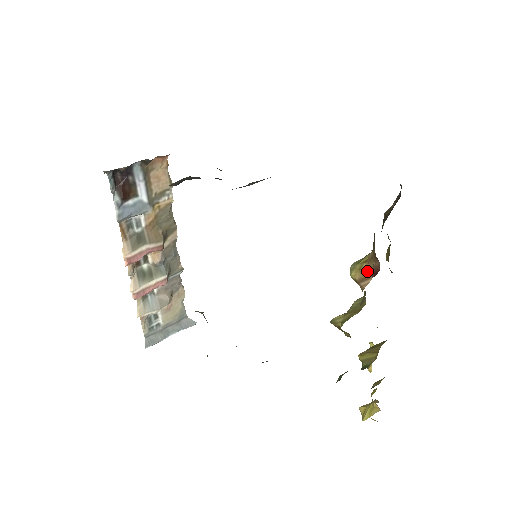
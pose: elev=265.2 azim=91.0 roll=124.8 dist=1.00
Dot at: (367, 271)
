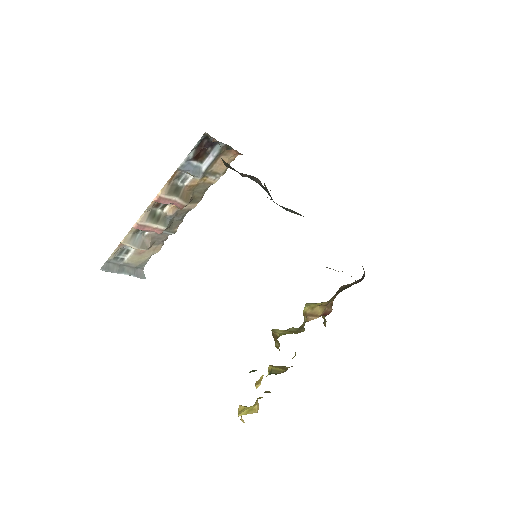
Dot at: (318, 311)
